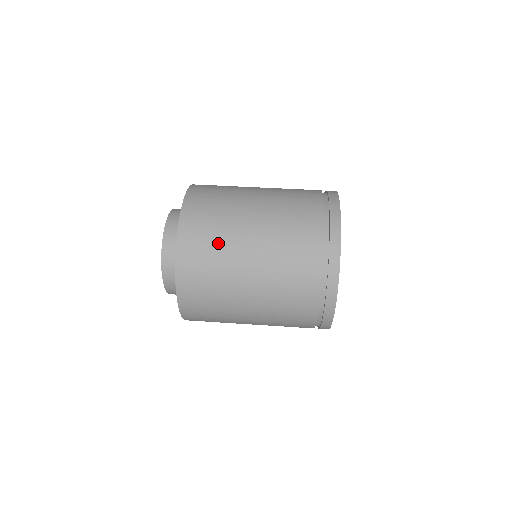
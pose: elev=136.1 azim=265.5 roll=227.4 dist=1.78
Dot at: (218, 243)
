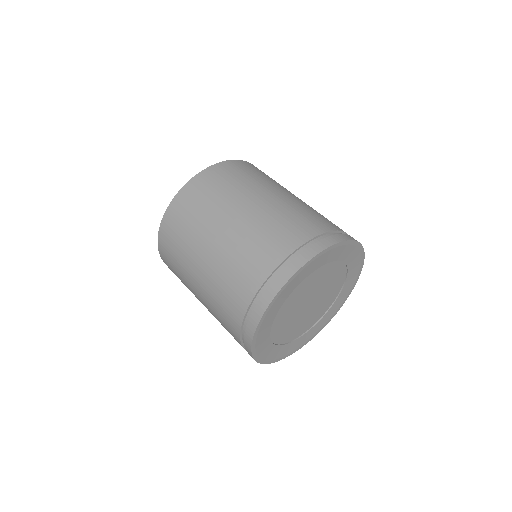
Dot at: (180, 276)
